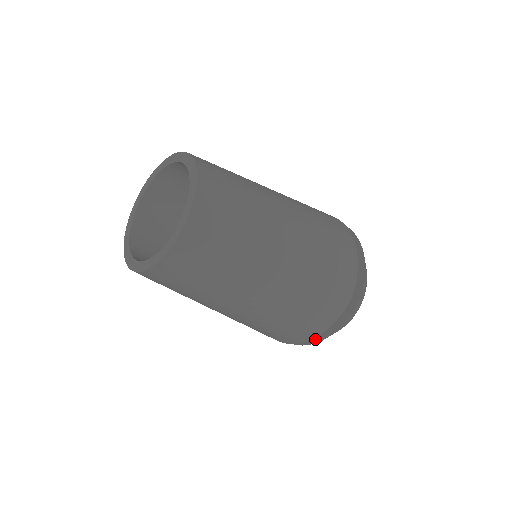
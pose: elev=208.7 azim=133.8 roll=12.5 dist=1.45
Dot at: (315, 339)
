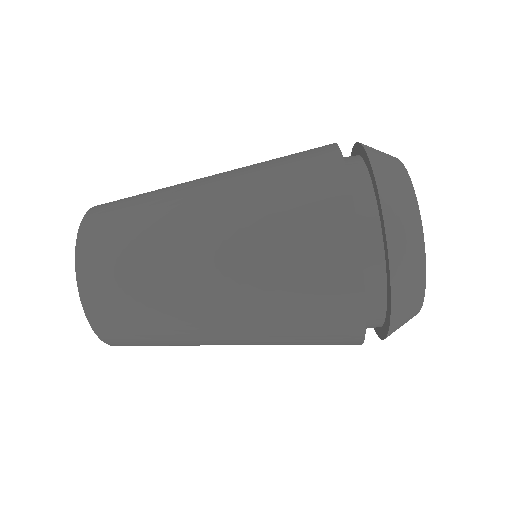
Dot at: (381, 334)
